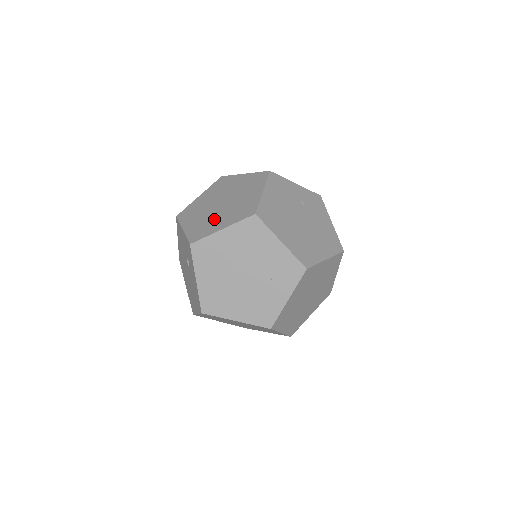
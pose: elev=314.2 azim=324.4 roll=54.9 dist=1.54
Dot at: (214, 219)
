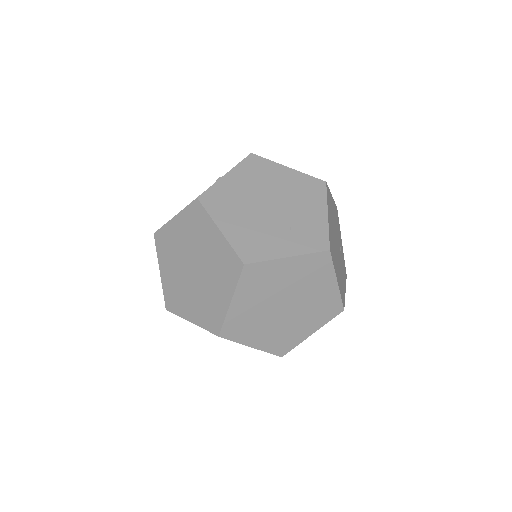
Dot at: occluded
